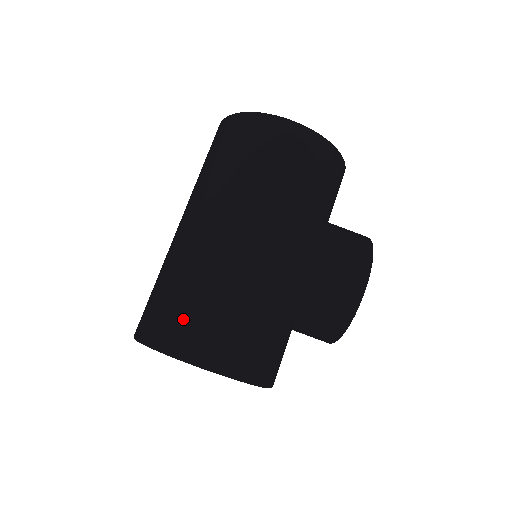
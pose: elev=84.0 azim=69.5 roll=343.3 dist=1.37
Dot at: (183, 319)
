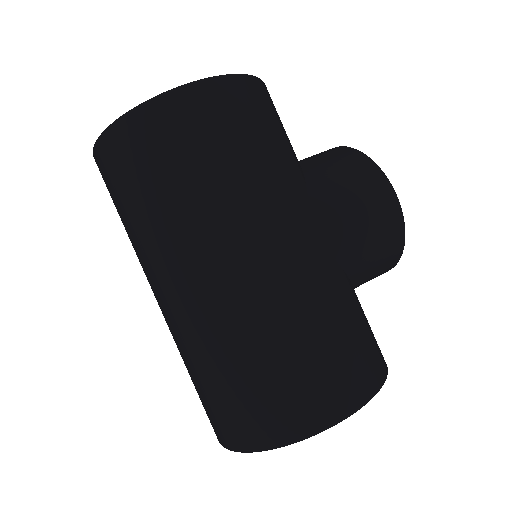
Dot at: (285, 394)
